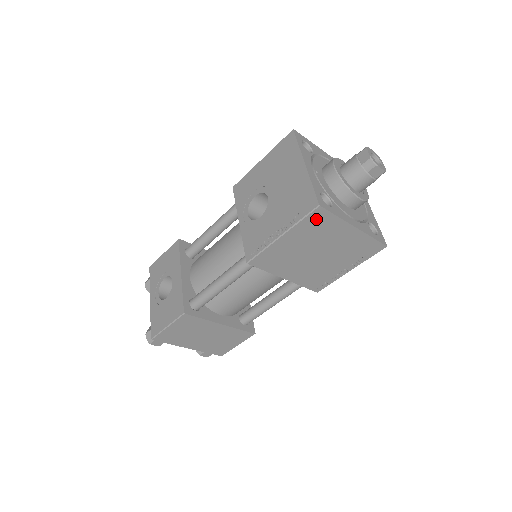
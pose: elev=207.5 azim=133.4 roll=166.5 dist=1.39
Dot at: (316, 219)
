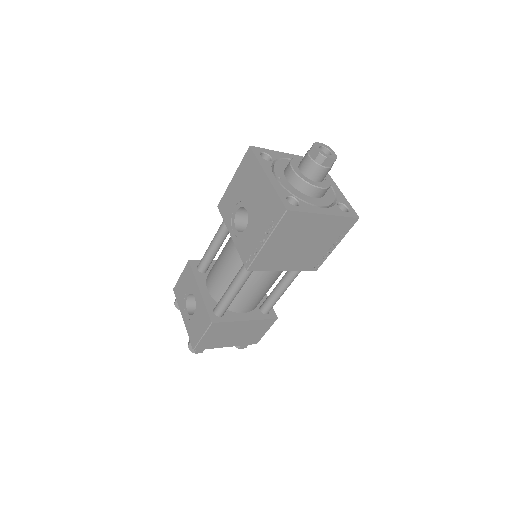
Dot at: (289, 220)
